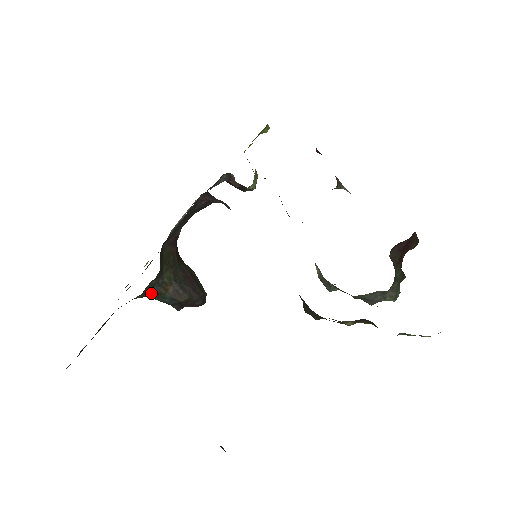
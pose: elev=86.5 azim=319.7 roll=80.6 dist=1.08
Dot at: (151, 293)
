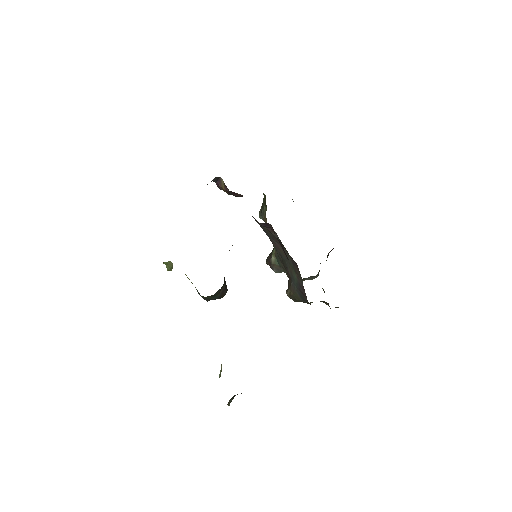
Dot at: (211, 295)
